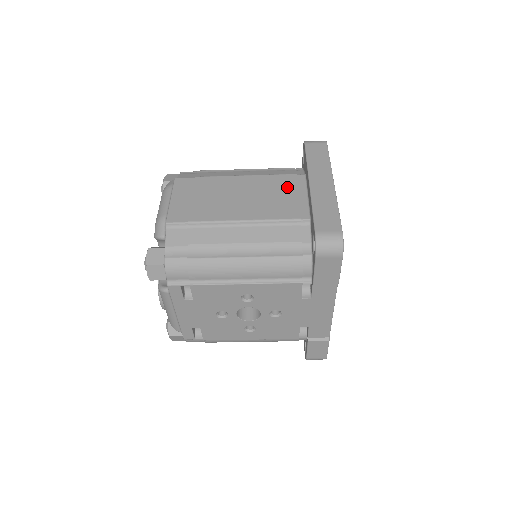
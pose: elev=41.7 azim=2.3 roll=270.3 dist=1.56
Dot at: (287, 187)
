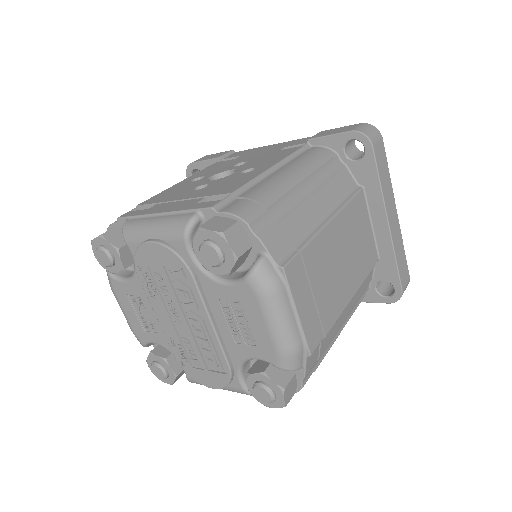
Dot at: (361, 221)
